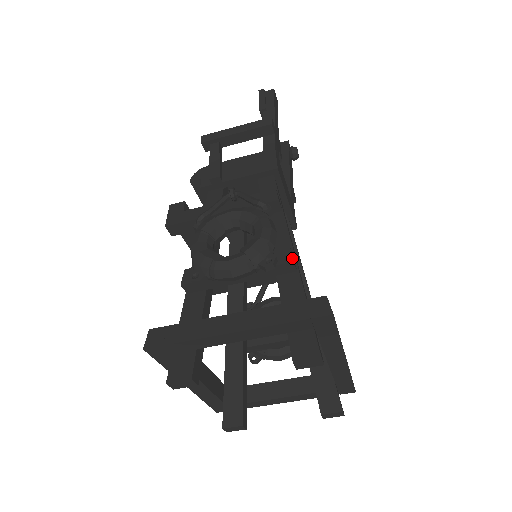
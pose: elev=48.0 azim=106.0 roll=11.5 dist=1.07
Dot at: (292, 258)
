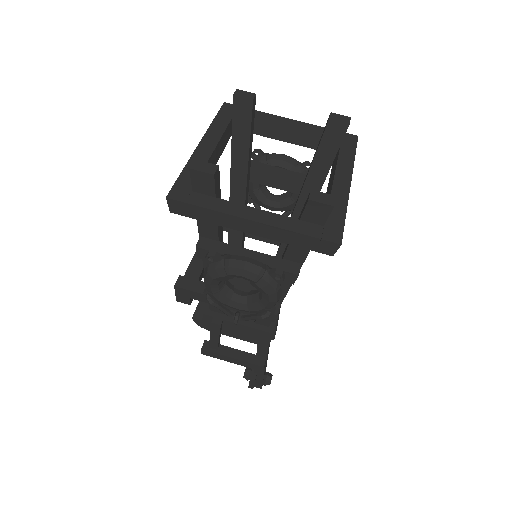
Dot at: occluded
